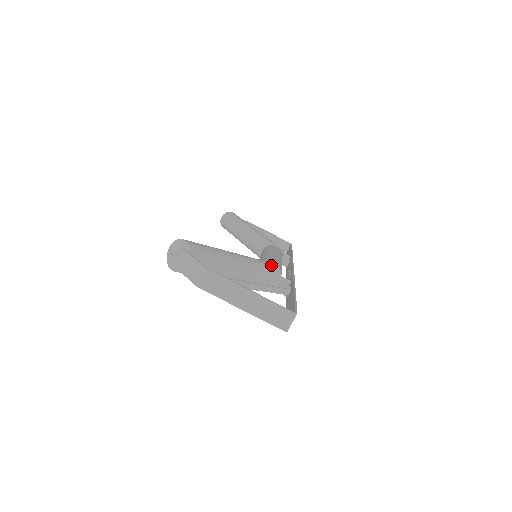
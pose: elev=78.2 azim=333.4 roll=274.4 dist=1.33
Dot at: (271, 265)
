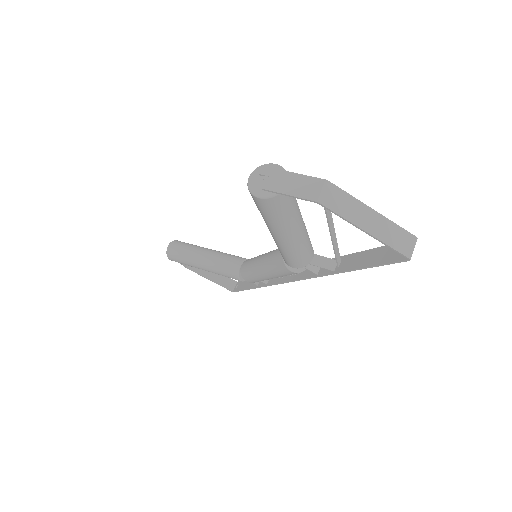
Dot at: occluded
